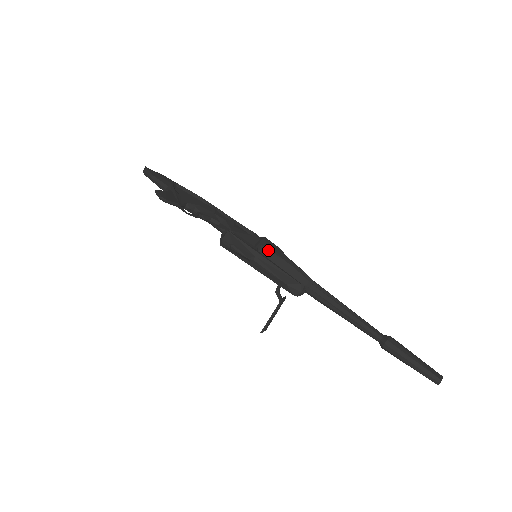
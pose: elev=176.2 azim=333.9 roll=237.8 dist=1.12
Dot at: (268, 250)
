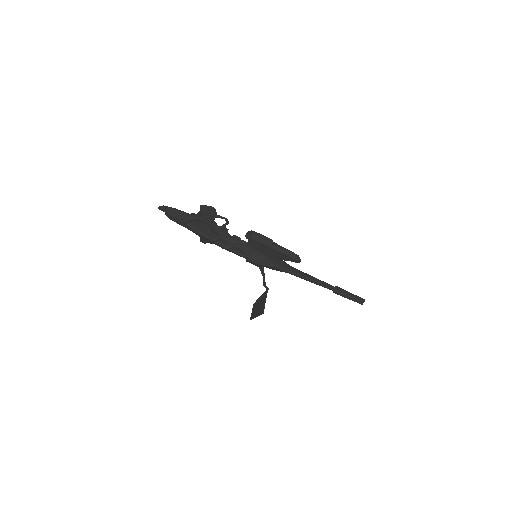
Dot at: occluded
